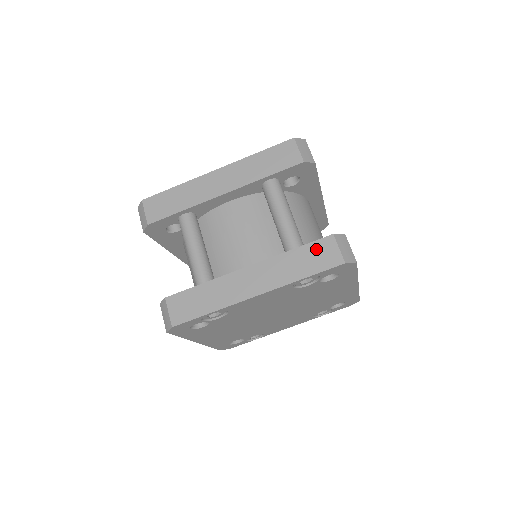
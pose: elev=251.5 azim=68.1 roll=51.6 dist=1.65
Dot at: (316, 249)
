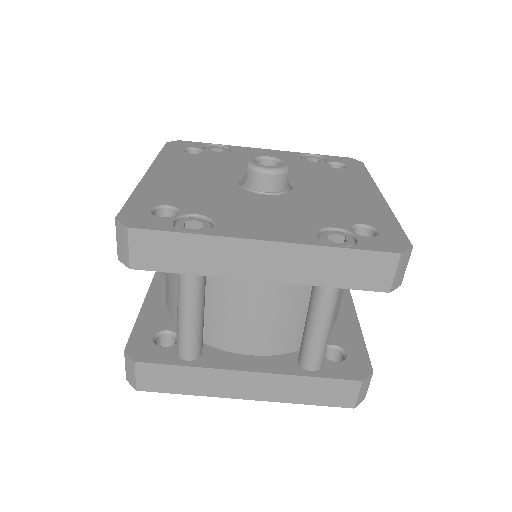
Dot at: (335, 387)
